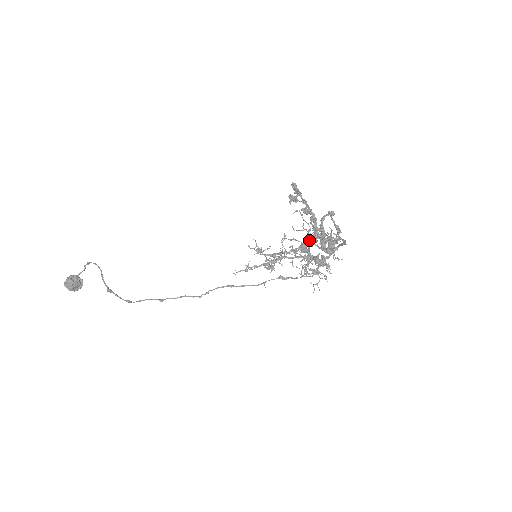
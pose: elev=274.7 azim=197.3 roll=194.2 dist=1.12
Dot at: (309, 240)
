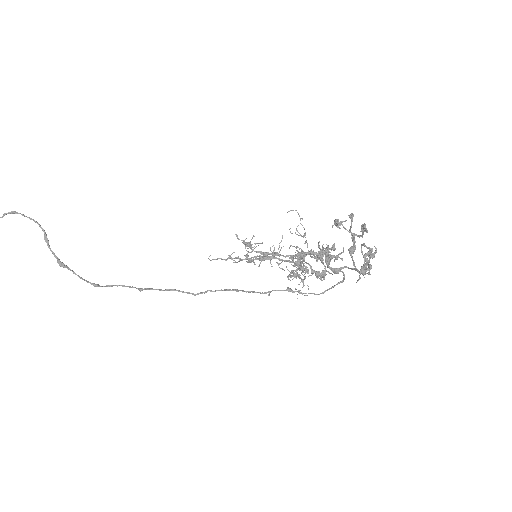
Dot at: (314, 253)
